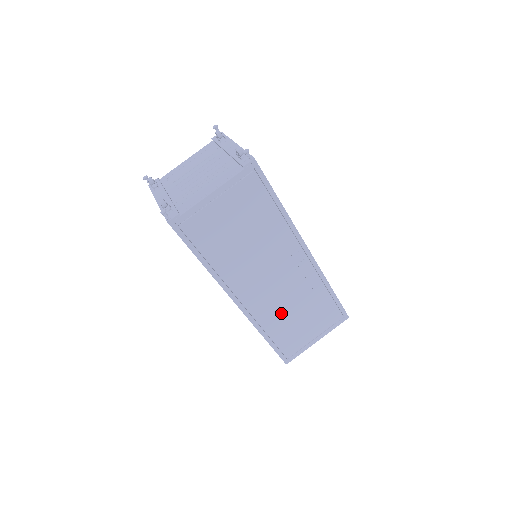
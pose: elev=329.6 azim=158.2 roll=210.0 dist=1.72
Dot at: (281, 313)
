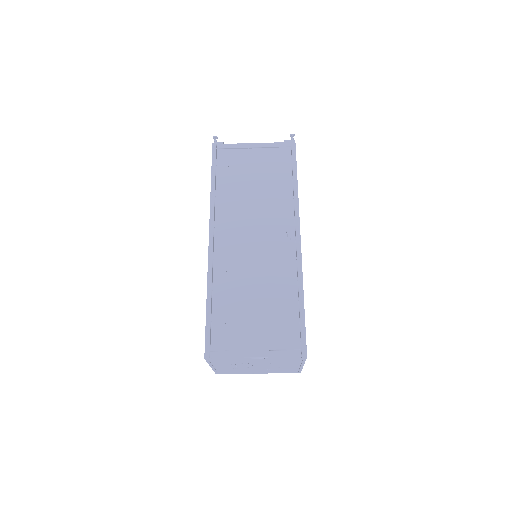
Dot at: (239, 283)
